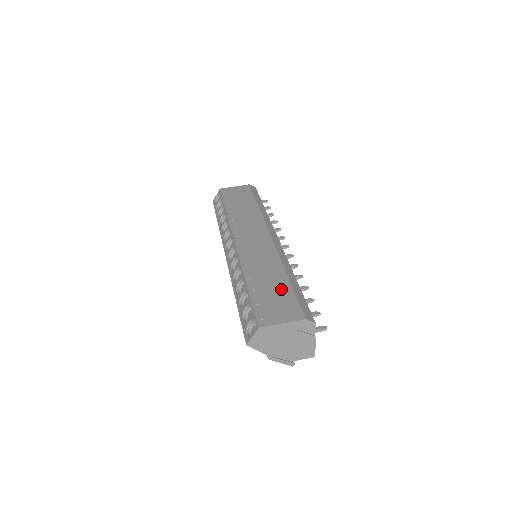
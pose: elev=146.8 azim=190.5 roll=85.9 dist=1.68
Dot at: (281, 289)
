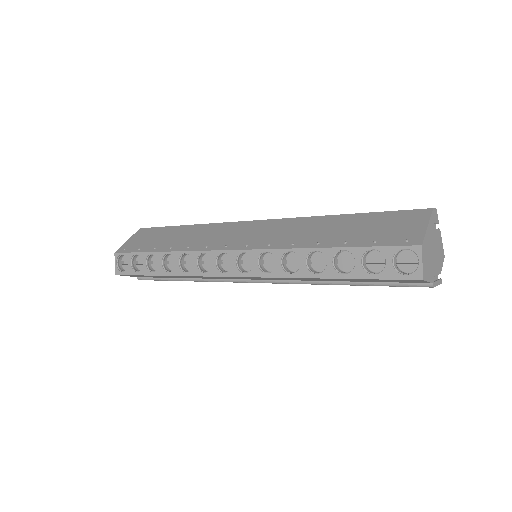
Dot at: (363, 221)
